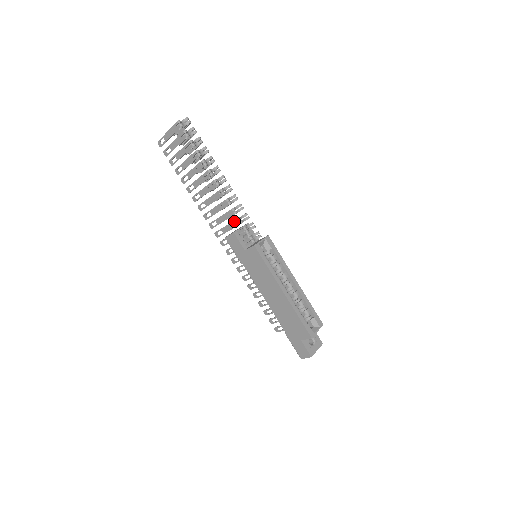
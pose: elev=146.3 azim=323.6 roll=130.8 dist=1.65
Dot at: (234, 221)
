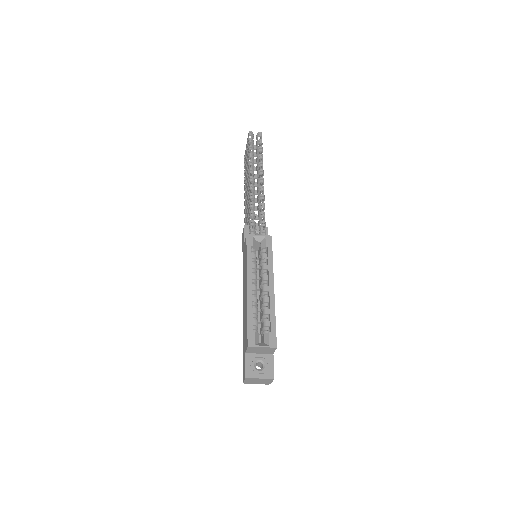
Dot at: (249, 215)
